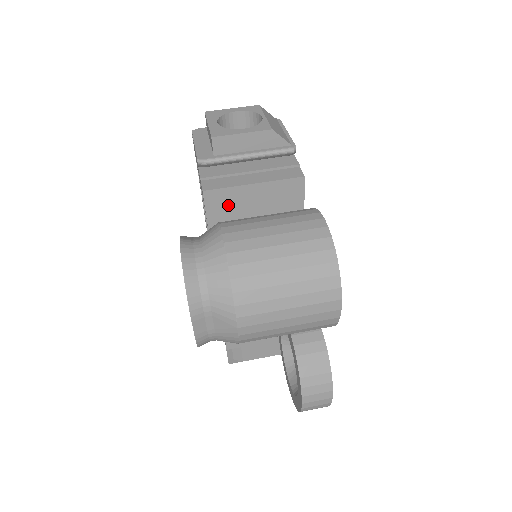
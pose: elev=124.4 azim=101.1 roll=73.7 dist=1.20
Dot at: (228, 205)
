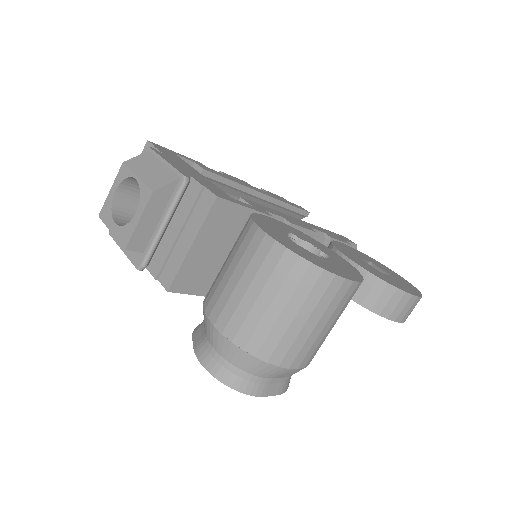
Dot at: (195, 274)
